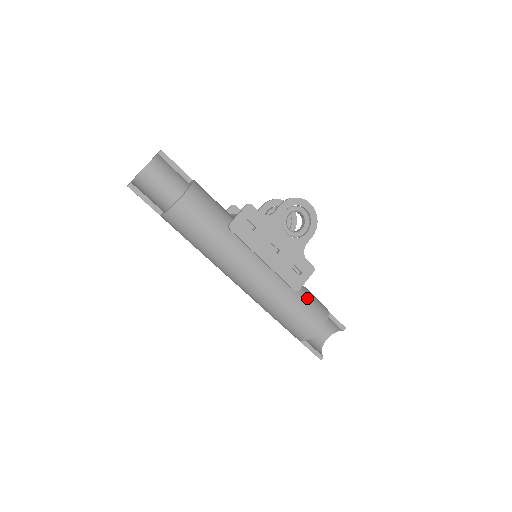
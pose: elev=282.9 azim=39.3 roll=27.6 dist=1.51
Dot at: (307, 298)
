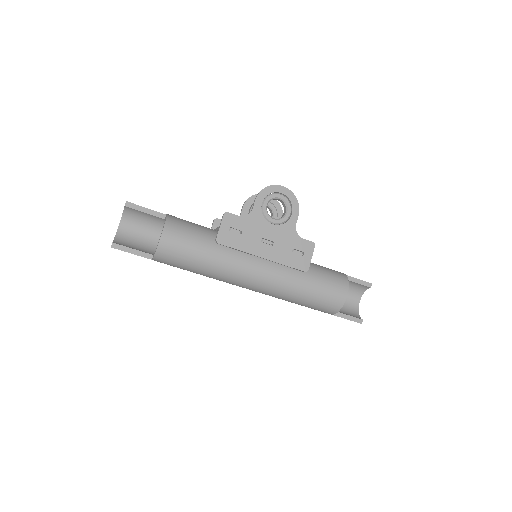
Dot at: (320, 273)
